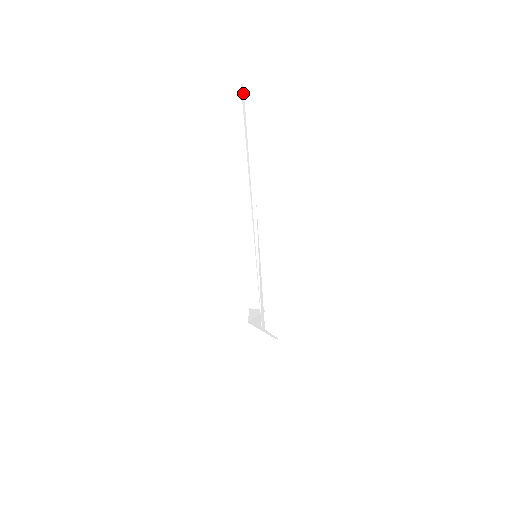
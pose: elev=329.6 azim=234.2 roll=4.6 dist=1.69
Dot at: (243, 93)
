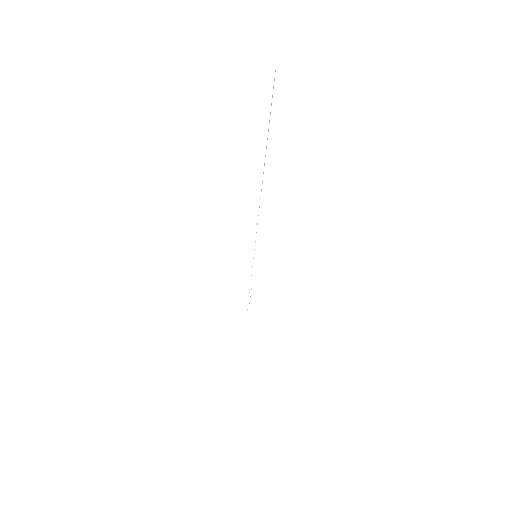
Dot at: (274, 78)
